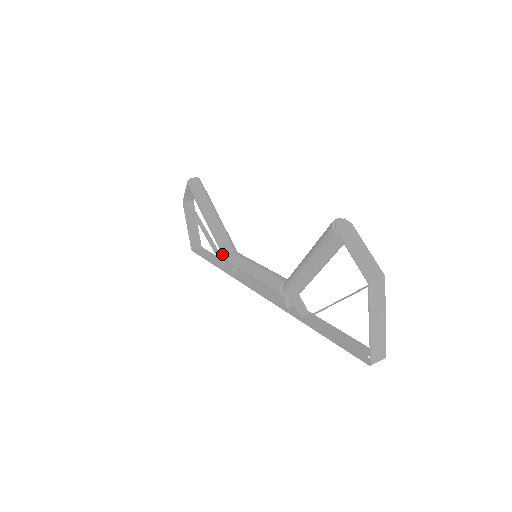
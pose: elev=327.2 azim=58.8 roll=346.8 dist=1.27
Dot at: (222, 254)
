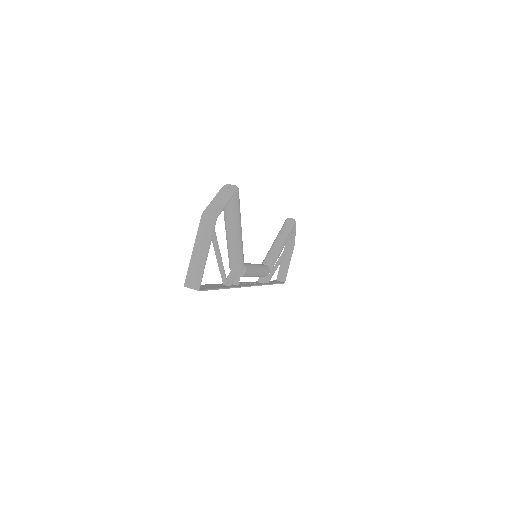
Dot at: occluded
